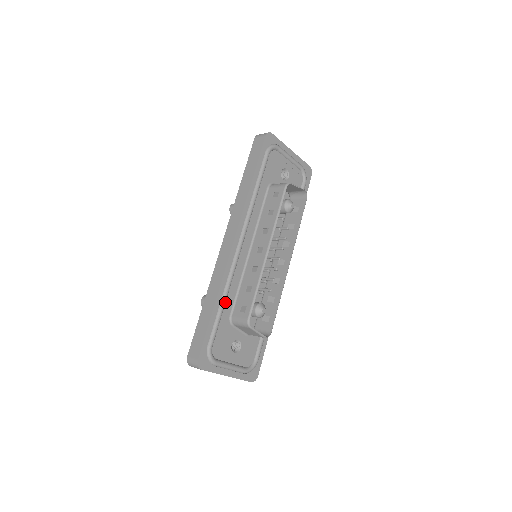
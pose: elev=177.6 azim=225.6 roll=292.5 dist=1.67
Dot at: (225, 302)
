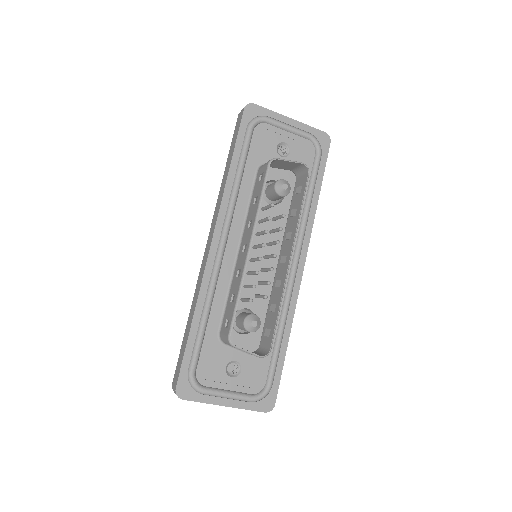
Dot at: (207, 317)
